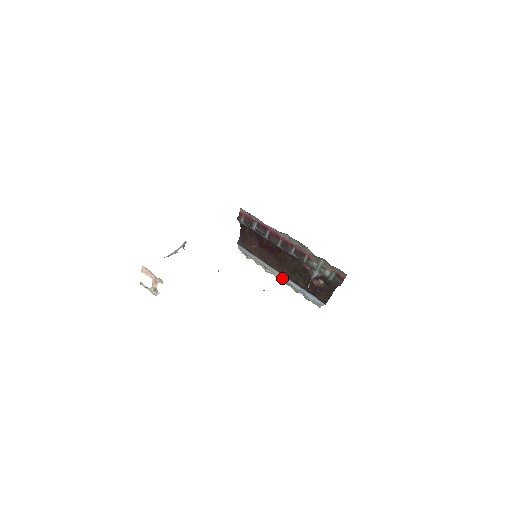
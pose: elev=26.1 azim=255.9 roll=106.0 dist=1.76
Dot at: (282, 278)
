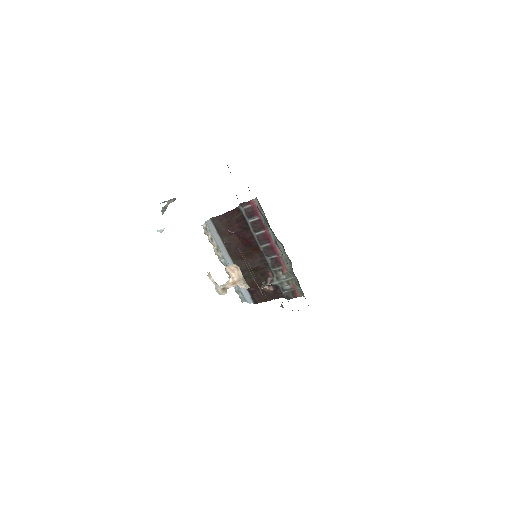
Dot at: occluded
